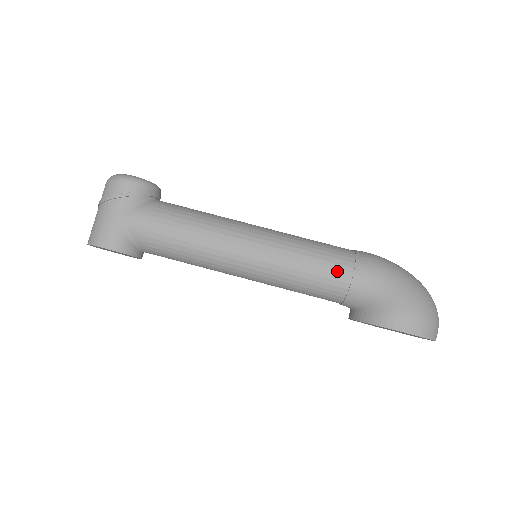
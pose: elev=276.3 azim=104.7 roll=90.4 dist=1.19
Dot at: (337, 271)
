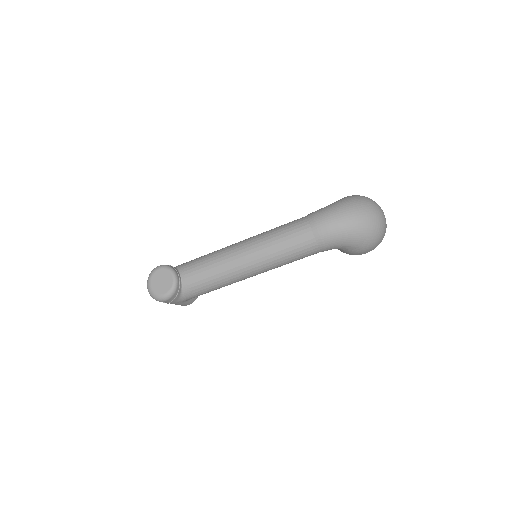
Dot at: occluded
